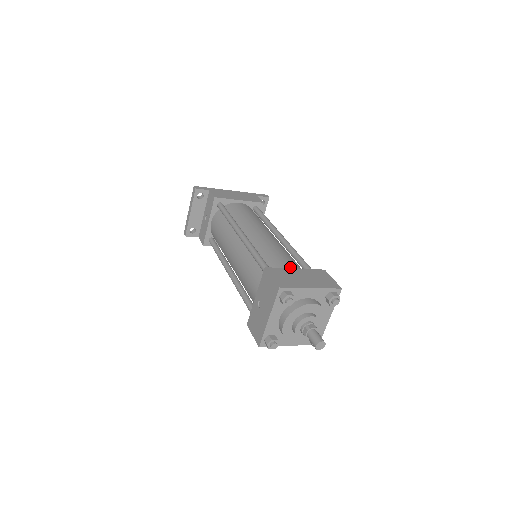
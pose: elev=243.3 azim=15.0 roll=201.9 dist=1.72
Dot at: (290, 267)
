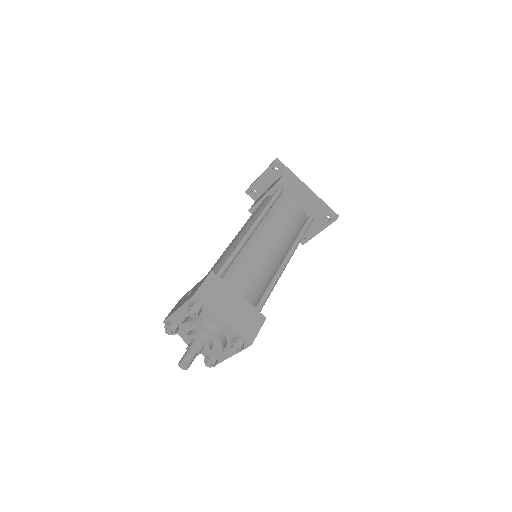
Dot at: (240, 289)
